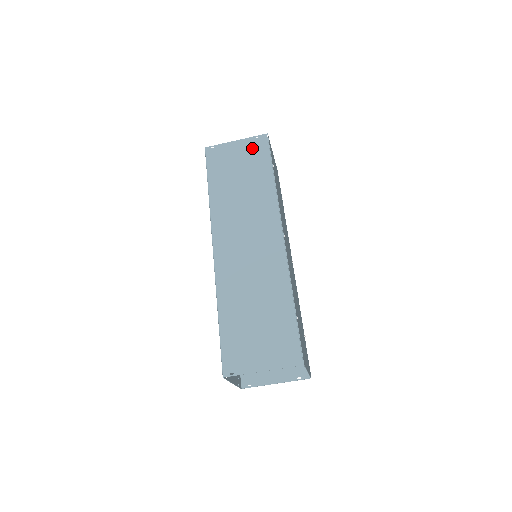
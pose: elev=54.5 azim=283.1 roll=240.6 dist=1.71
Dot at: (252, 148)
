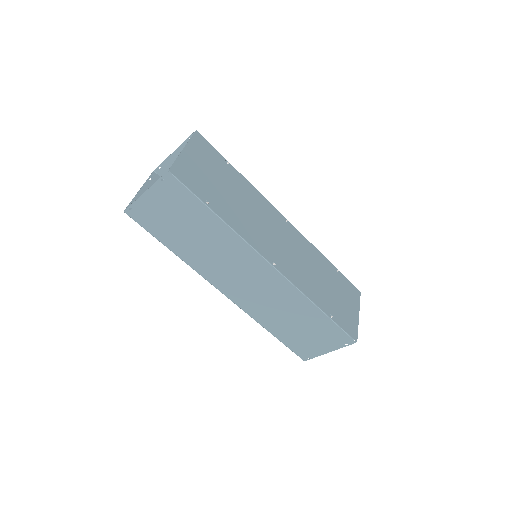
Dot at: (169, 195)
